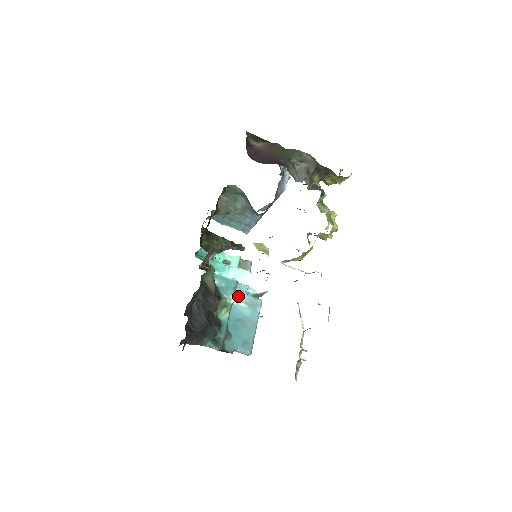
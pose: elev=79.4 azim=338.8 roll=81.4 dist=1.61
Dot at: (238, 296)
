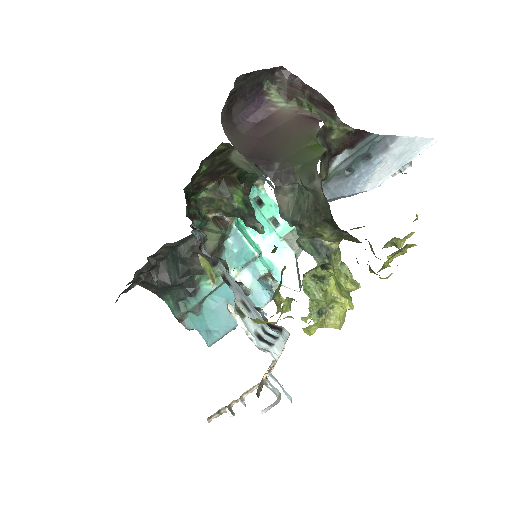
Dot at: (244, 275)
